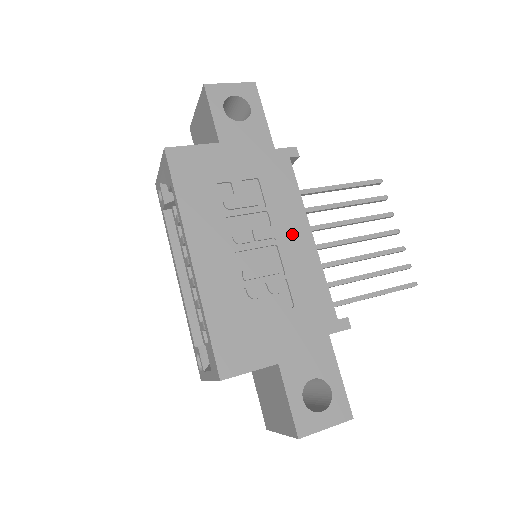
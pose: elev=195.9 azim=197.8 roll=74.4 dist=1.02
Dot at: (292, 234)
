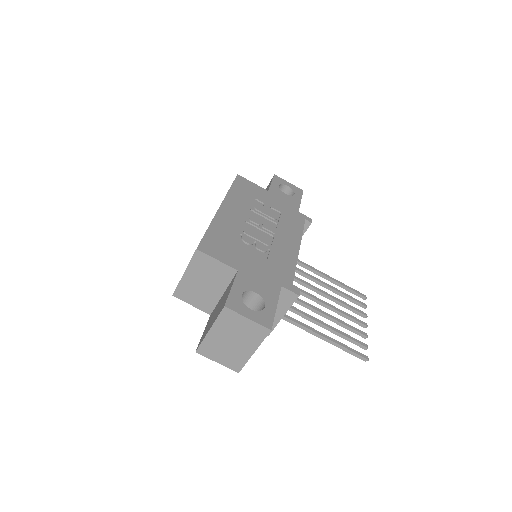
Dot at: (287, 239)
